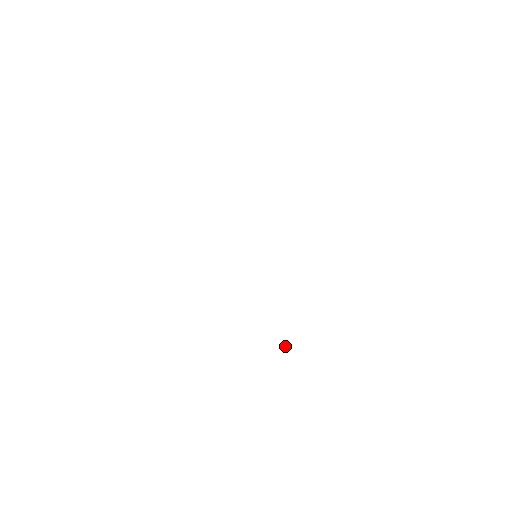
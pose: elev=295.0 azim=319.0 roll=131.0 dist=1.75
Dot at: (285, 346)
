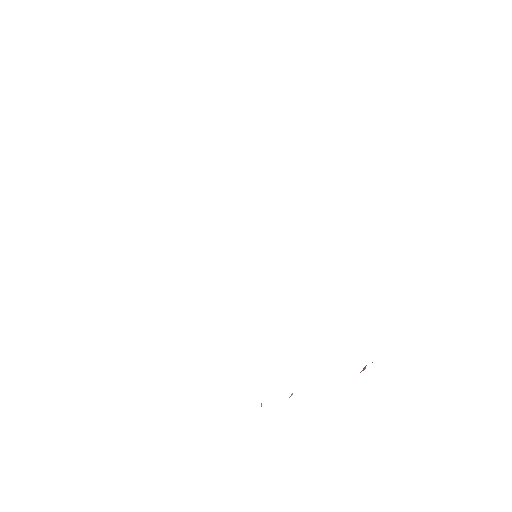
Dot at: (261, 405)
